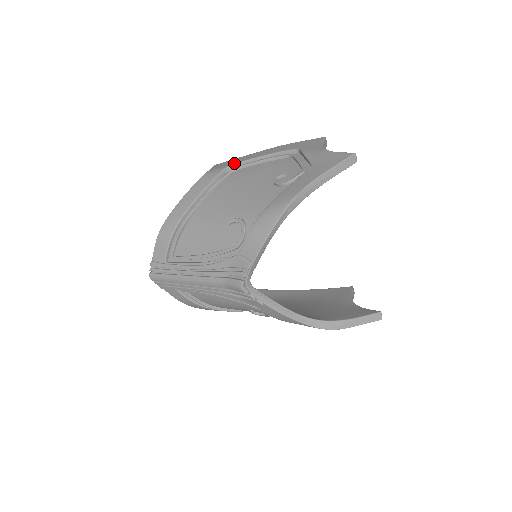
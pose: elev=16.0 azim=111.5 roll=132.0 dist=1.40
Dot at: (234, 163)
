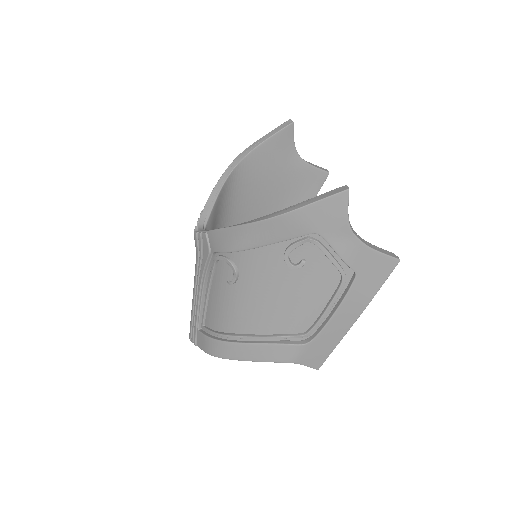
Dot at: occluded
